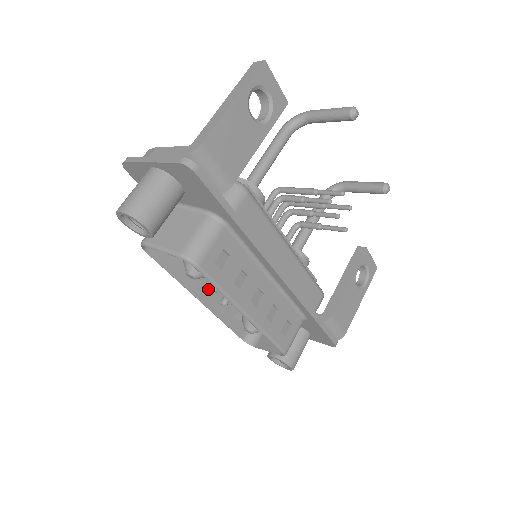
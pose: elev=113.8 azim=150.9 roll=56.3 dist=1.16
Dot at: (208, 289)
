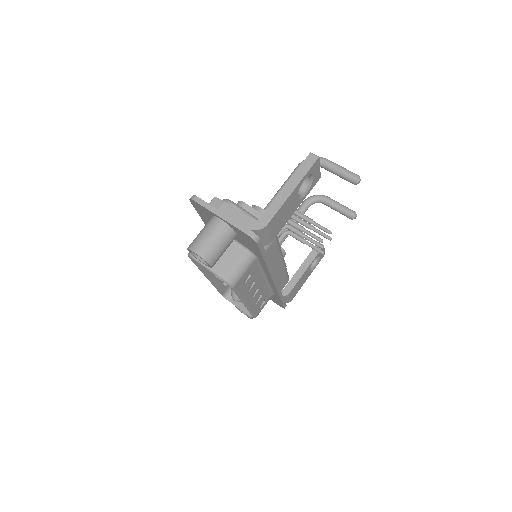
Dot at: occluded
